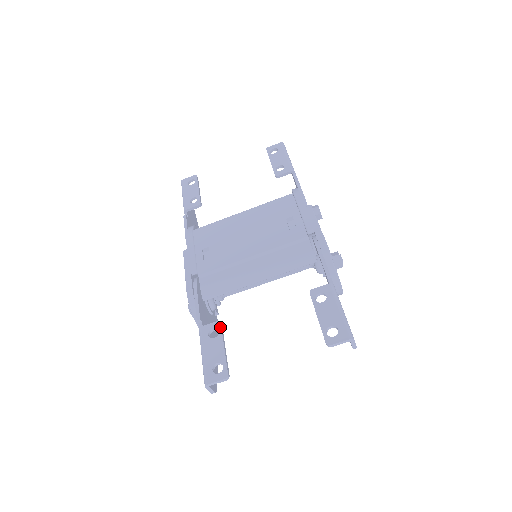
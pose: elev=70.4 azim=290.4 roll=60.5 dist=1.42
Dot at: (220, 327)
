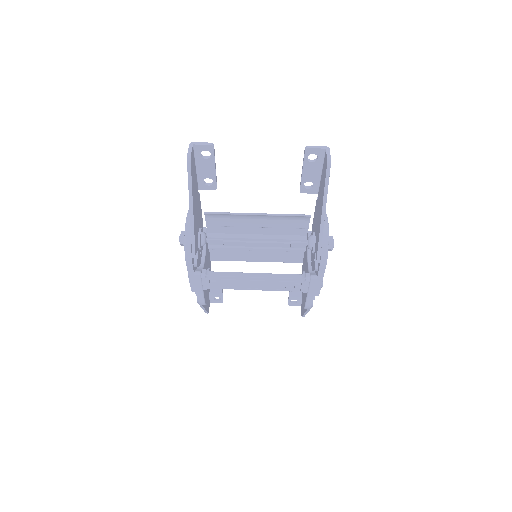
Dot at: (216, 183)
